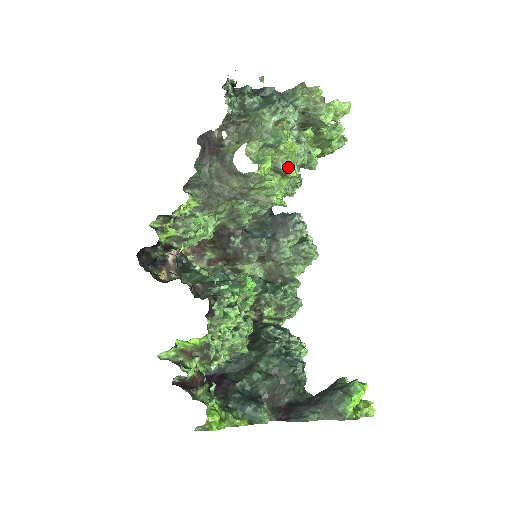
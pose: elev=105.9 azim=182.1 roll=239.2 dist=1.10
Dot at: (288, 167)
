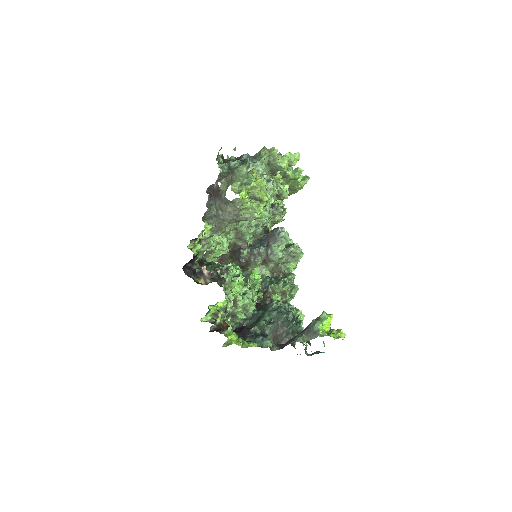
Dot at: (261, 195)
